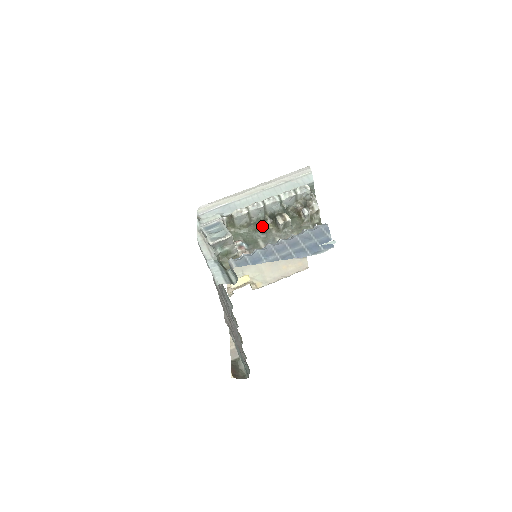
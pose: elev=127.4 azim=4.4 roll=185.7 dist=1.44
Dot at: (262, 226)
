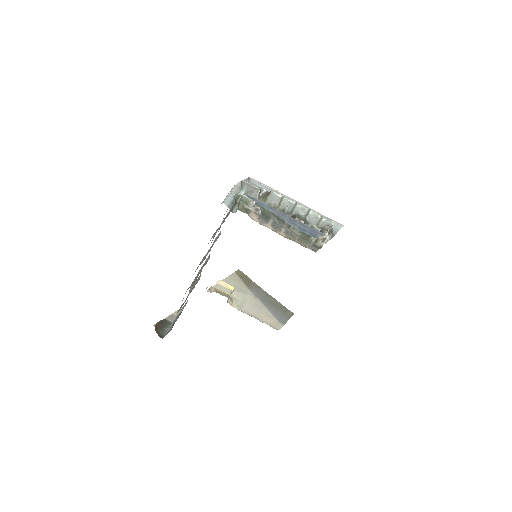
Dot at: occluded
